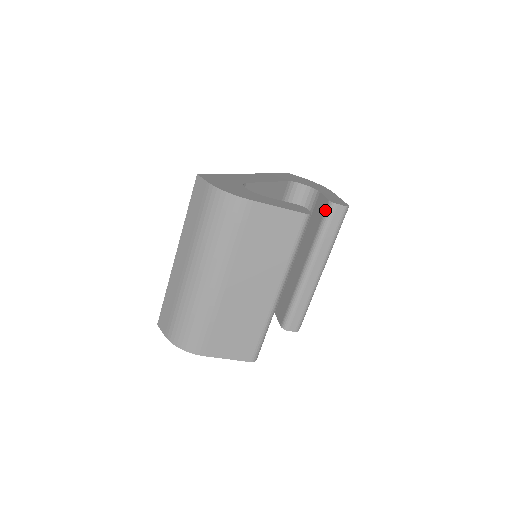
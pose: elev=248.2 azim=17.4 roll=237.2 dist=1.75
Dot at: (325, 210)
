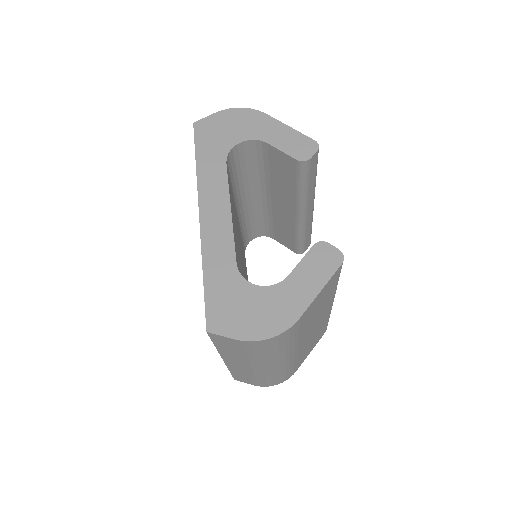
Dot at: (297, 170)
